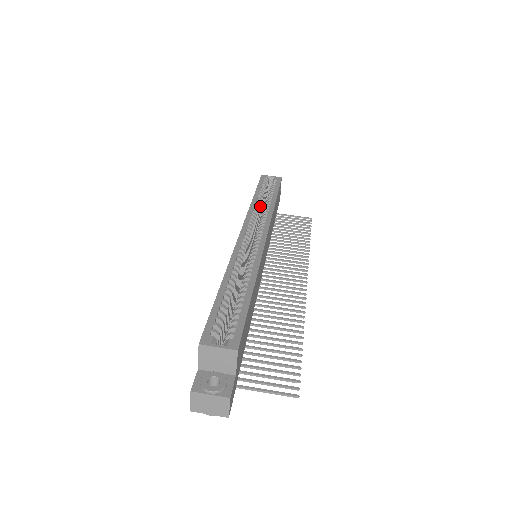
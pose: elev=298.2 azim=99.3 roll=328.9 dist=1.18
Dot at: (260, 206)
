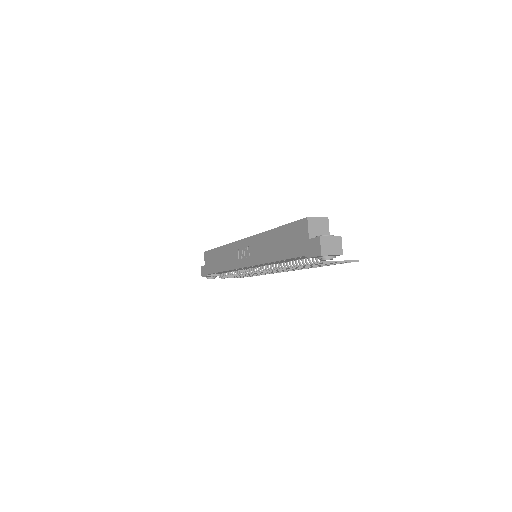
Dot at: occluded
